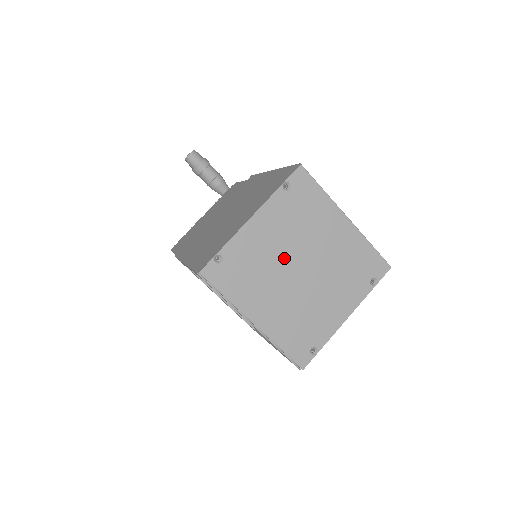
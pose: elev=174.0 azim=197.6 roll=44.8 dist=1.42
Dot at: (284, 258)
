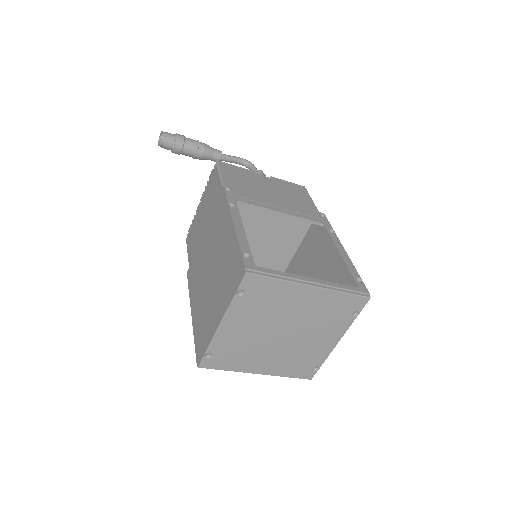
Dot at: (263, 334)
